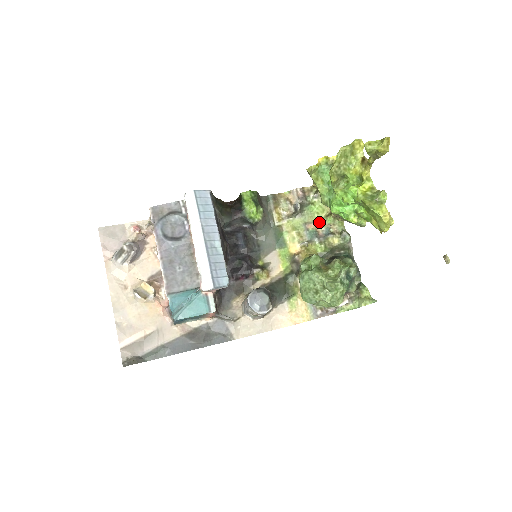
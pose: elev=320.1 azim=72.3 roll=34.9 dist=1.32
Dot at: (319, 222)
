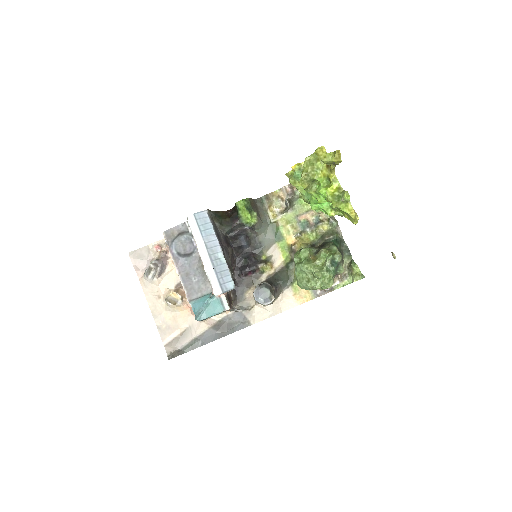
Dot at: (309, 212)
